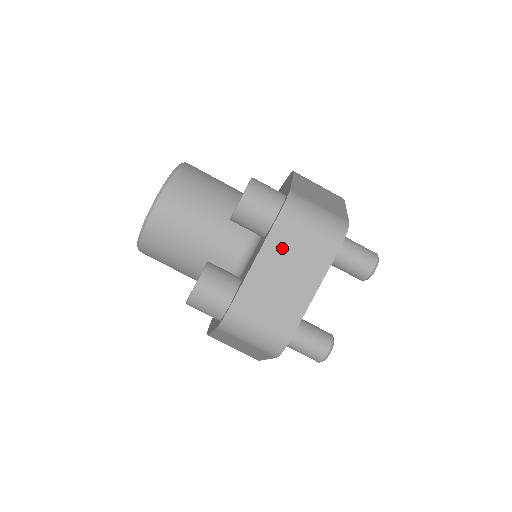
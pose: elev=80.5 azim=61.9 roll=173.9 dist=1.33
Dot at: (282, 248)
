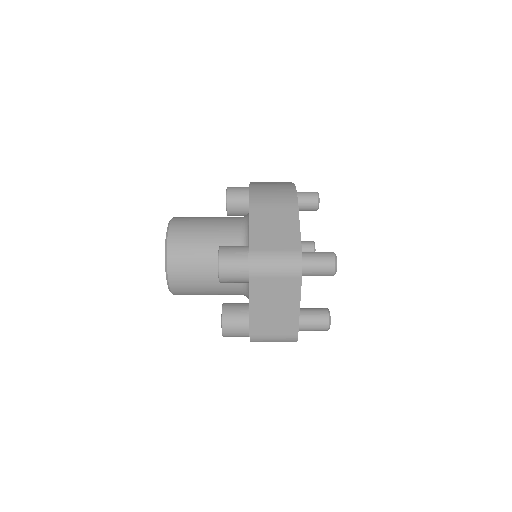
Dot at: (263, 294)
